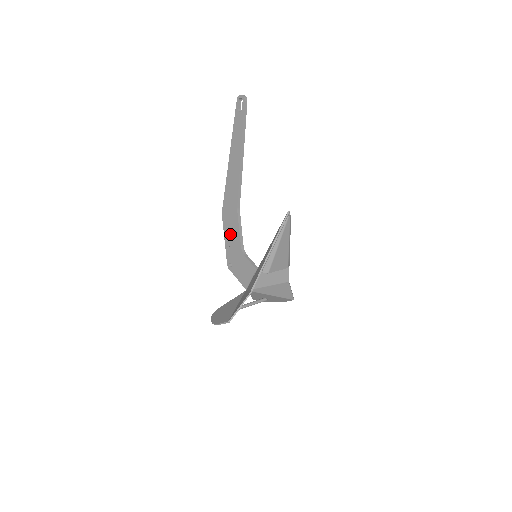
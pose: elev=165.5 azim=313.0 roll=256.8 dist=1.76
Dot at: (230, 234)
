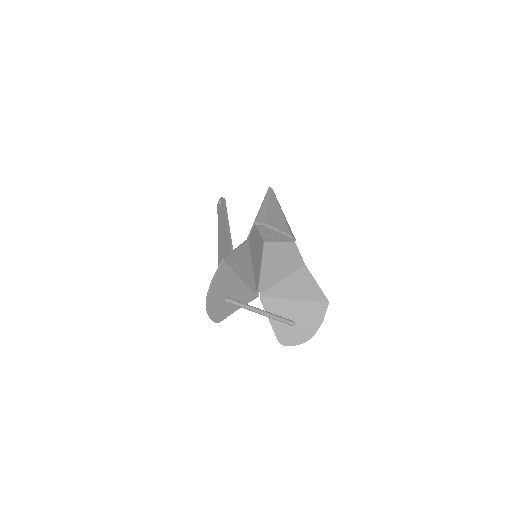
Dot at: occluded
